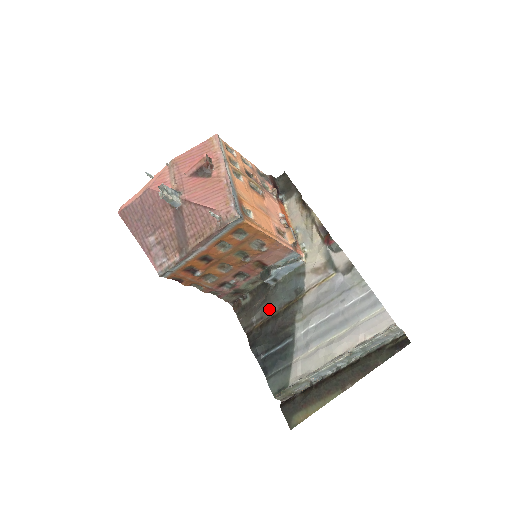
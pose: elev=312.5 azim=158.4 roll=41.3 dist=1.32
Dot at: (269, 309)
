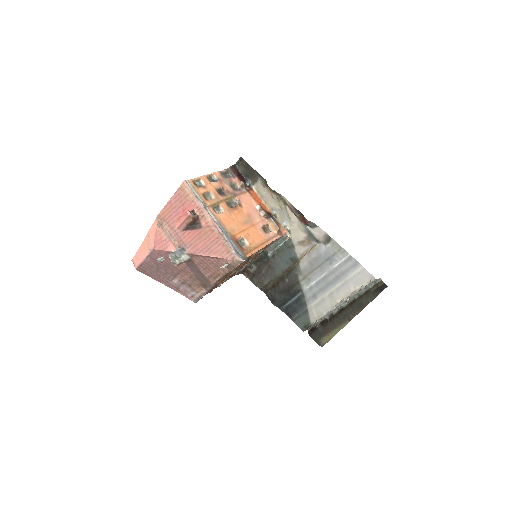
Dot at: (275, 275)
